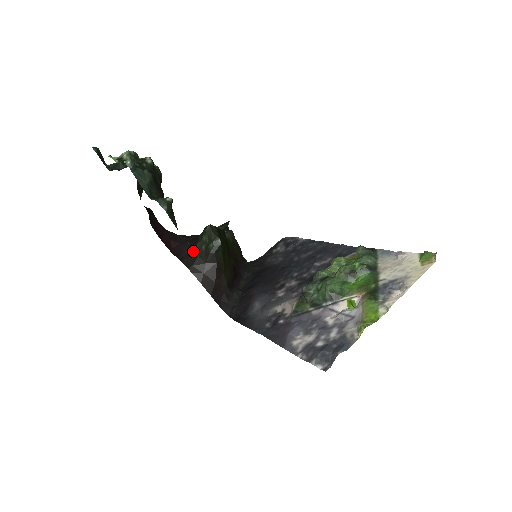
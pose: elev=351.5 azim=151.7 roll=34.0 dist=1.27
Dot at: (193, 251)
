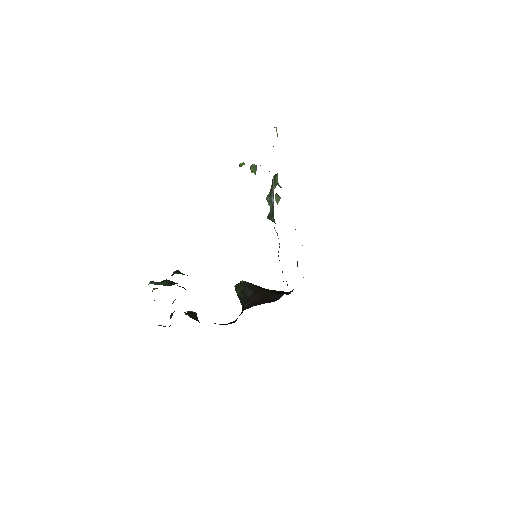
Dot at: (242, 306)
